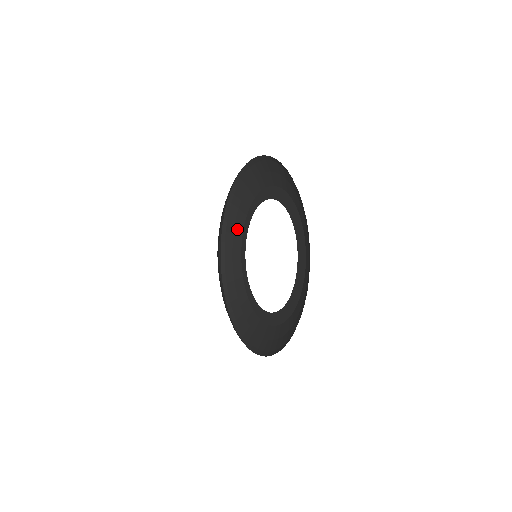
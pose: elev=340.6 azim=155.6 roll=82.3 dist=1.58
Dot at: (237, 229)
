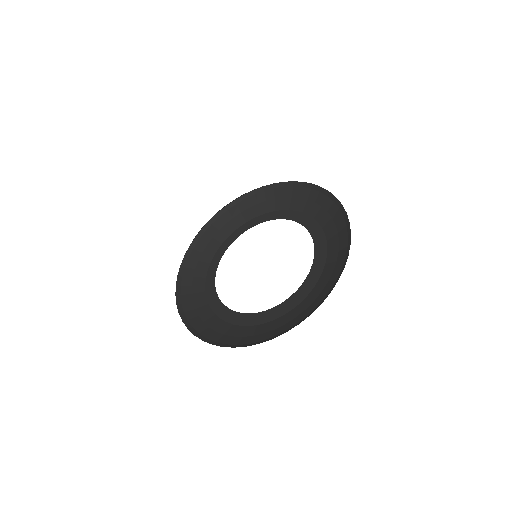
Dot at: (205, 256)
